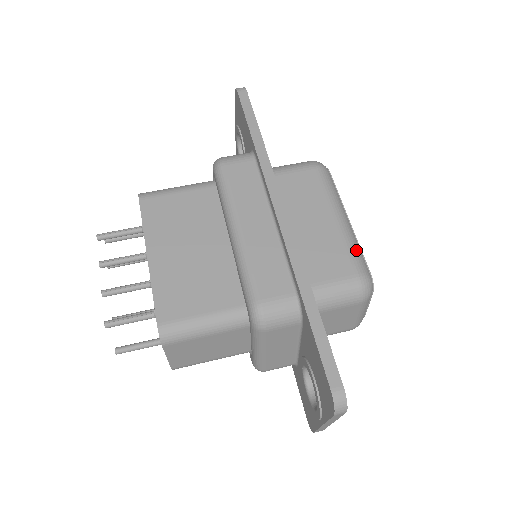
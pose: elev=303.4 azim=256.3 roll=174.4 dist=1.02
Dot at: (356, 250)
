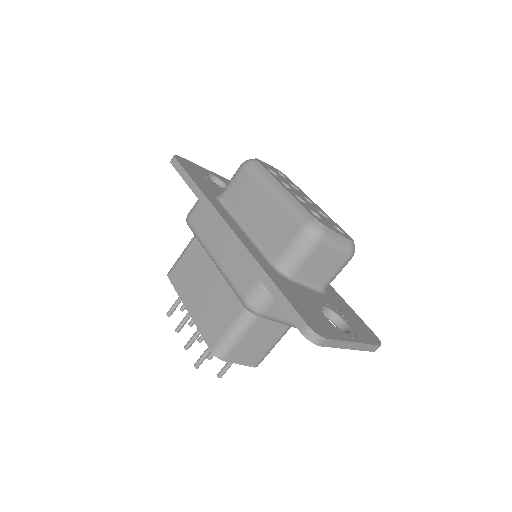
Dot at: (293, 209)
